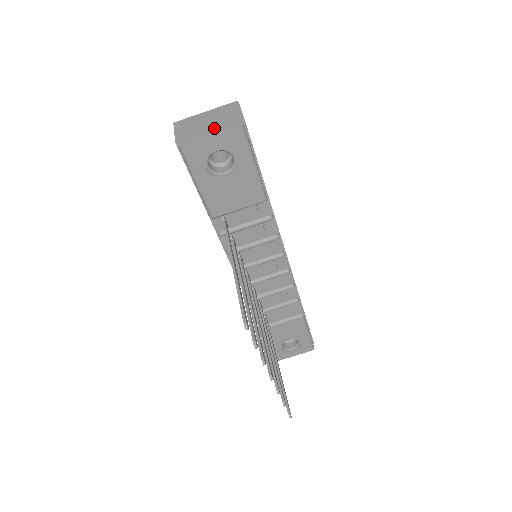
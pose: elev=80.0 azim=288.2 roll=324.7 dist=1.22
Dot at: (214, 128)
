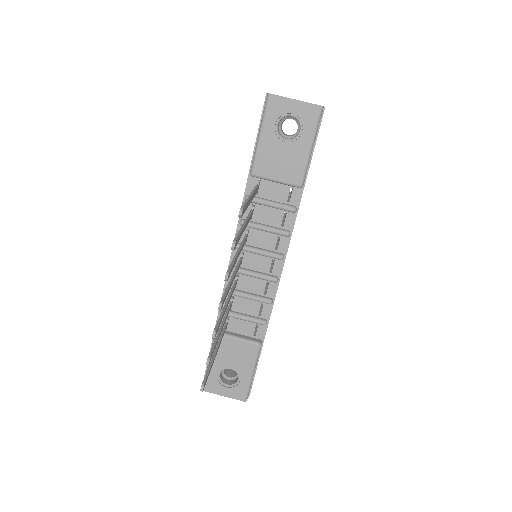
Dot at: occluded
